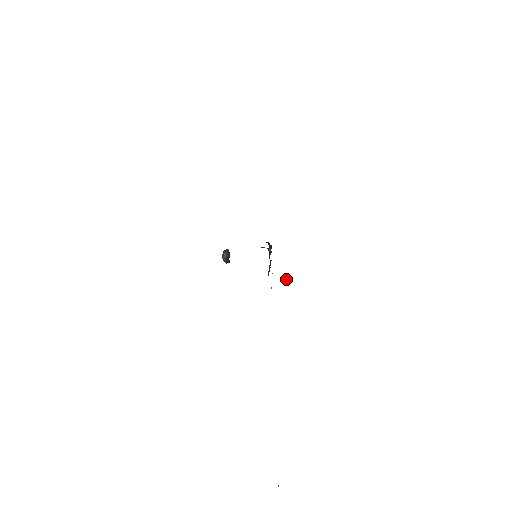
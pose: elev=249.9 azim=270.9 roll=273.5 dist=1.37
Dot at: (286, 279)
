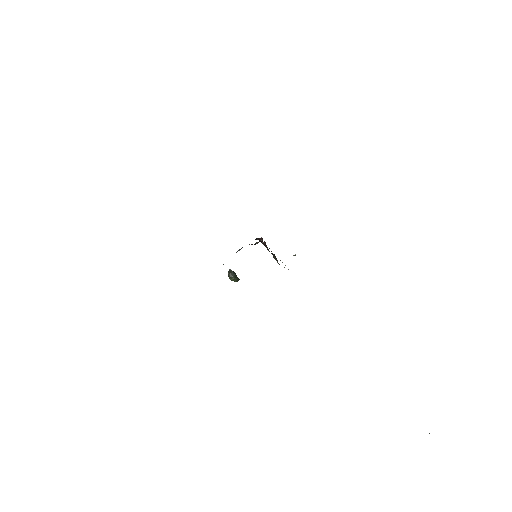
Dot at: occluded
